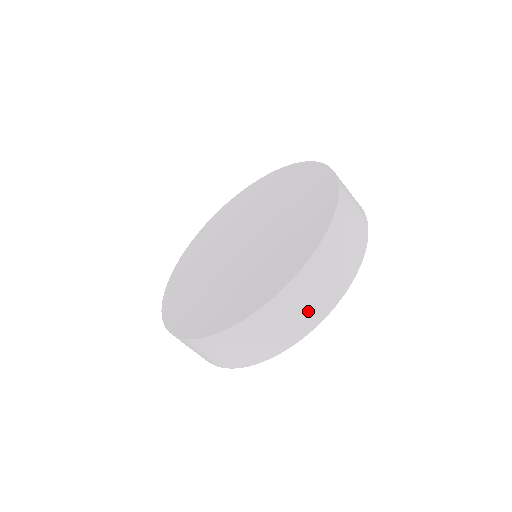
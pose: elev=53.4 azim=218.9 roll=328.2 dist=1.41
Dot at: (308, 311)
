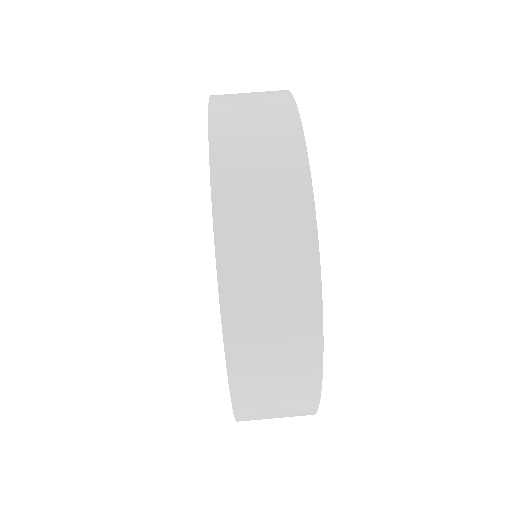
Dot at: occluded
